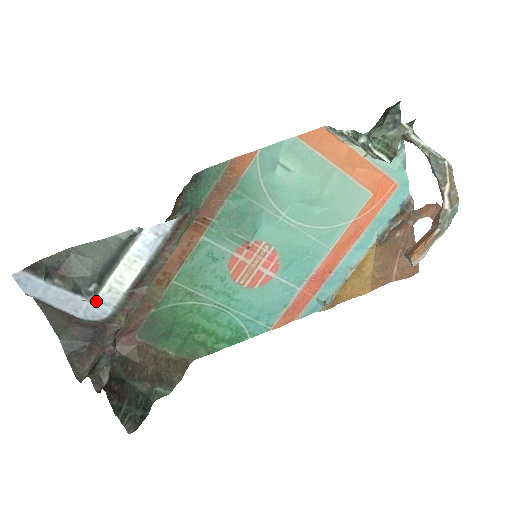
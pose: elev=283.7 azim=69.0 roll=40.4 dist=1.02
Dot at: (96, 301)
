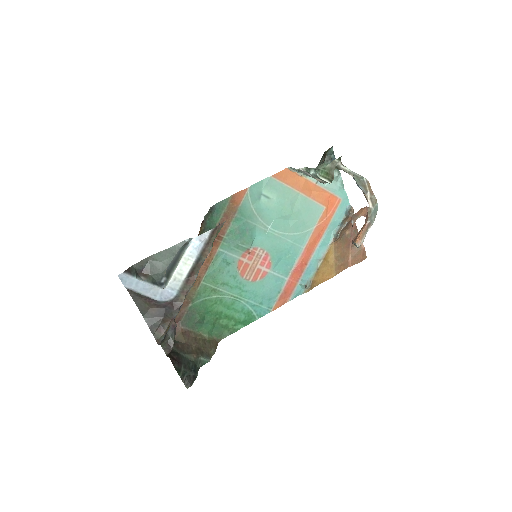
Dot at: (167, 288)
